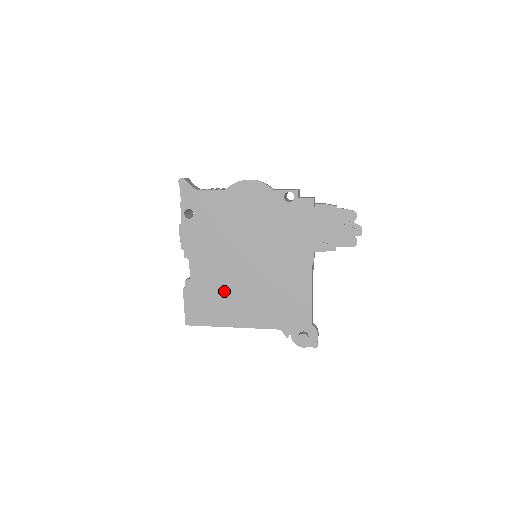
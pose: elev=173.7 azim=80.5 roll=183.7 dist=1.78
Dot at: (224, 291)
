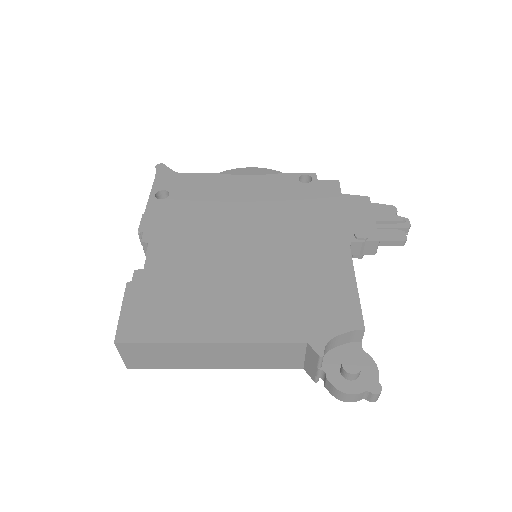
Dot at: (202, 284)
